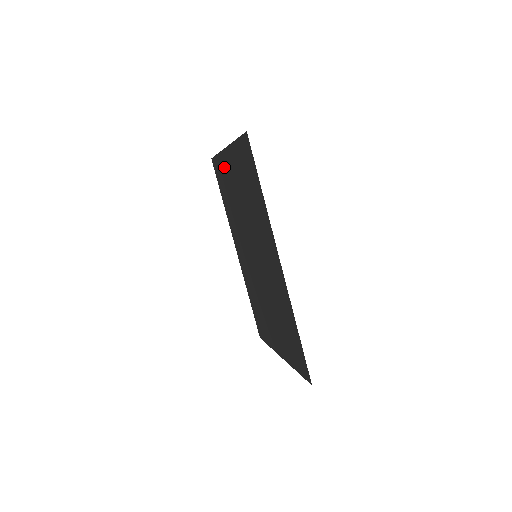
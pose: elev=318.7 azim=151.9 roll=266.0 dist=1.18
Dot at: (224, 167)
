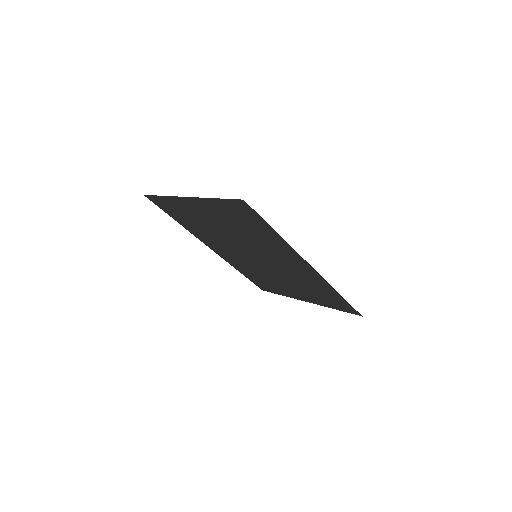
Dot at: (181, 206)
